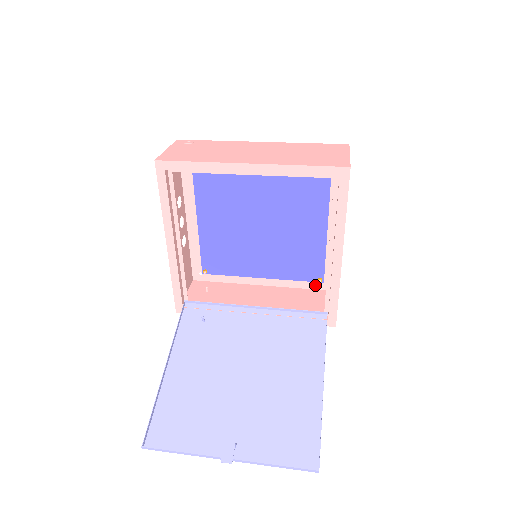
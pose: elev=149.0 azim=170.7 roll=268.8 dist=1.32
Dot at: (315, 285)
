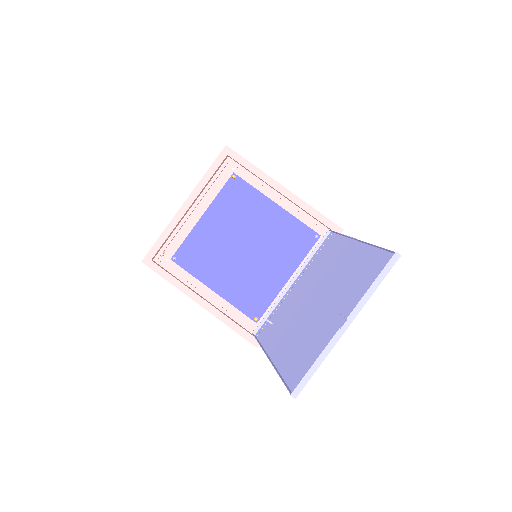
Dot at: occluded
